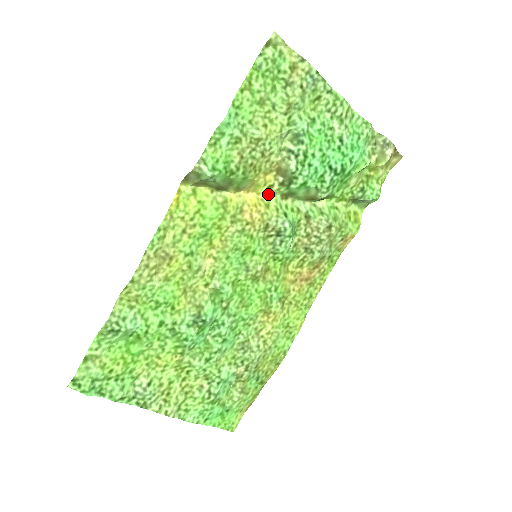
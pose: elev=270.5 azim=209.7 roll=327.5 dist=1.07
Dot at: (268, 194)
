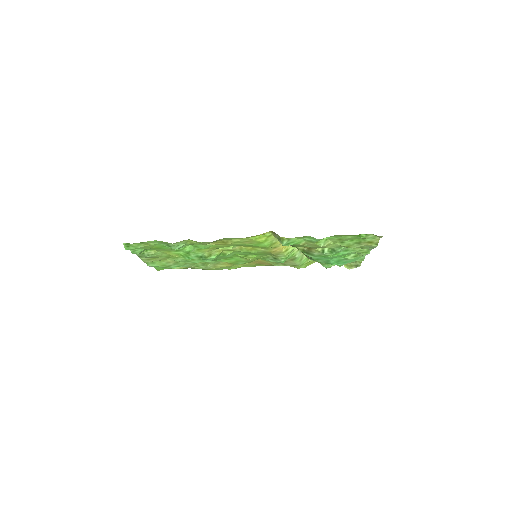
Dot at: occluded
